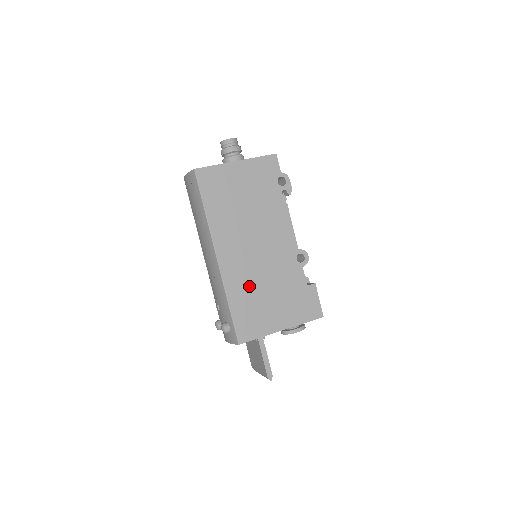
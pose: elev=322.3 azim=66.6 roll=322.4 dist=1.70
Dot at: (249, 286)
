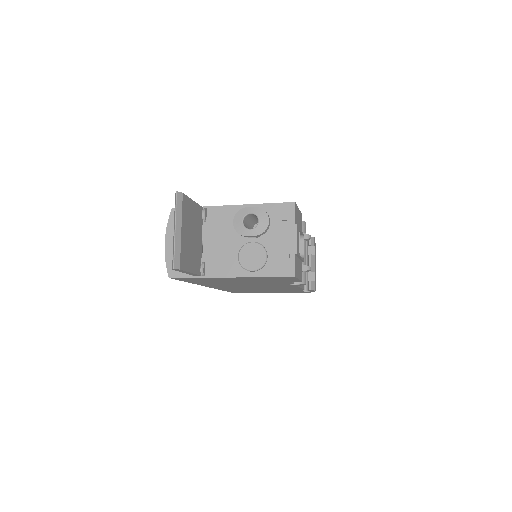
Dot at: occluded
